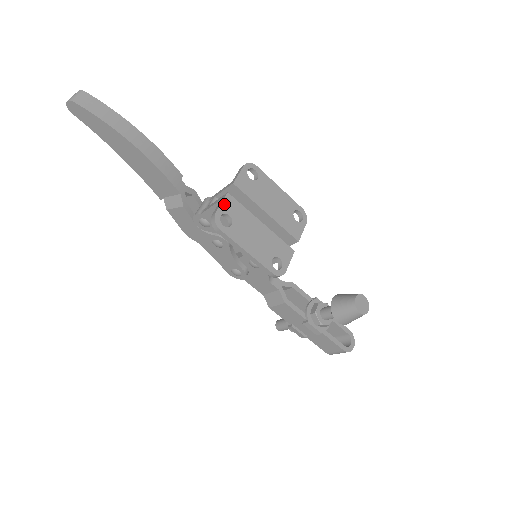
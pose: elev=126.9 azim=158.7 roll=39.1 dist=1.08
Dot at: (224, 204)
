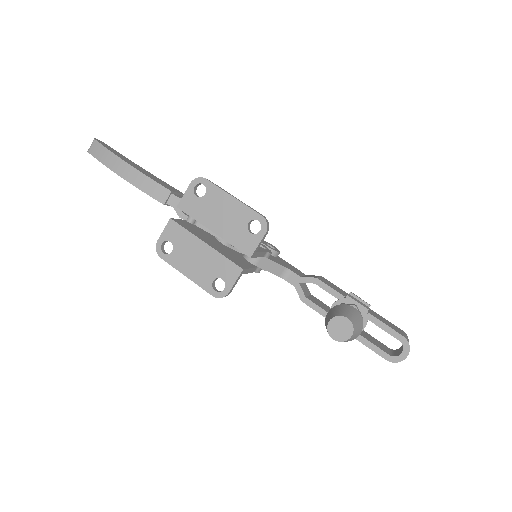
Dot at: (166, 231)
